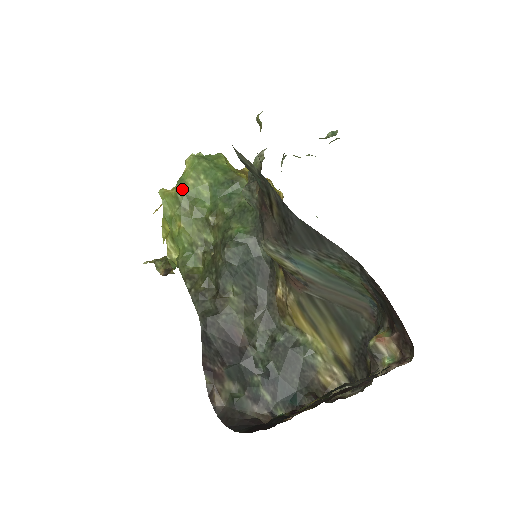
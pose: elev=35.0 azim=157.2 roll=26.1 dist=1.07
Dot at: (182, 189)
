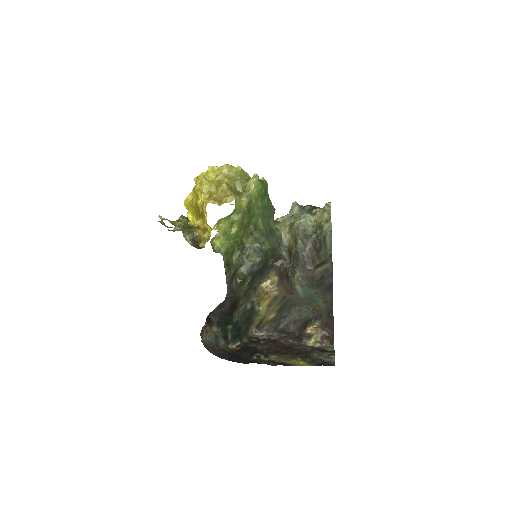
Dot at: (249, 205)
